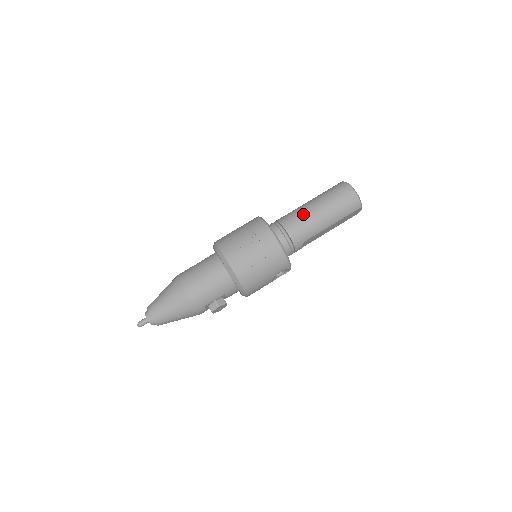
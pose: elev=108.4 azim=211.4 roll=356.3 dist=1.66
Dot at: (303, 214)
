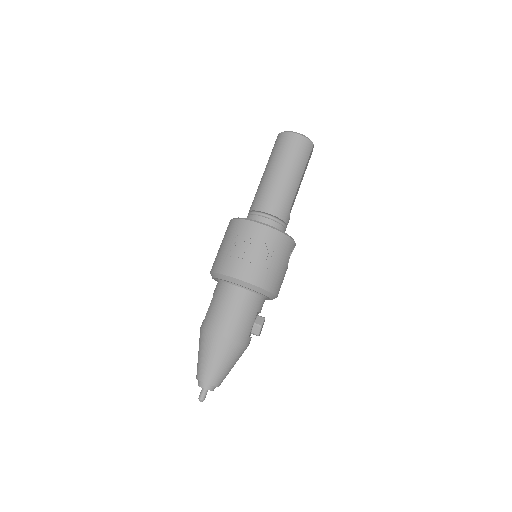
Dot at: (271, 187)
